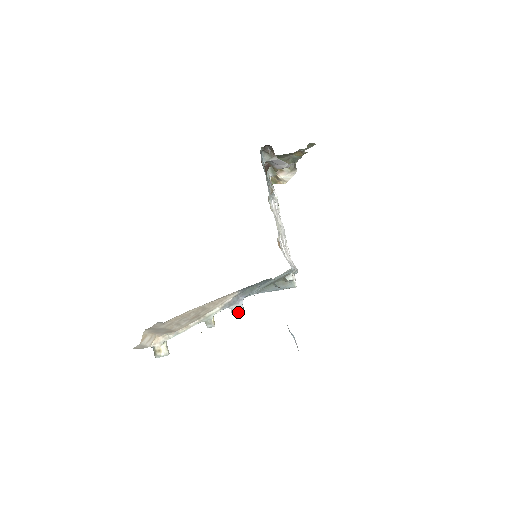
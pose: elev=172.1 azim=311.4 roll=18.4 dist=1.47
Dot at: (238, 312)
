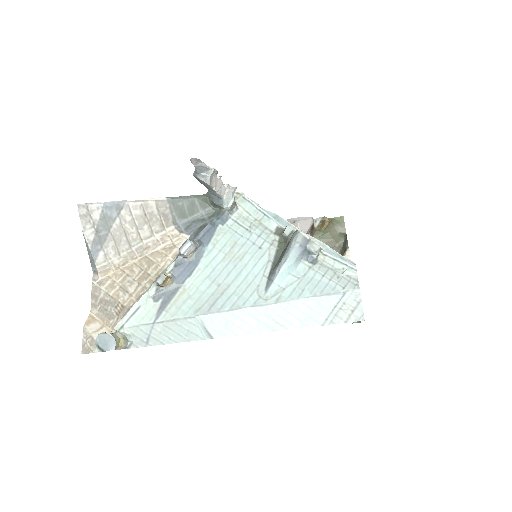
Dot at: (184, 244)
